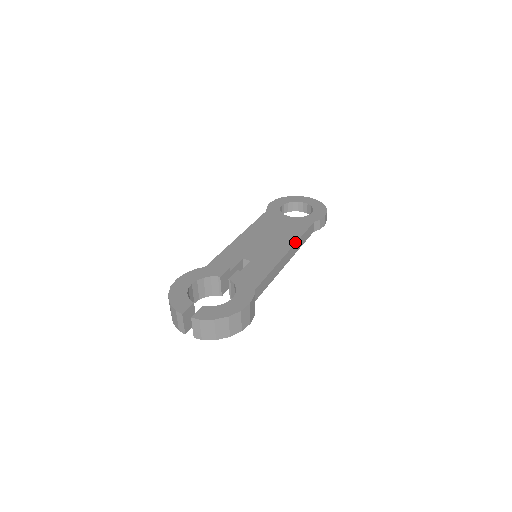
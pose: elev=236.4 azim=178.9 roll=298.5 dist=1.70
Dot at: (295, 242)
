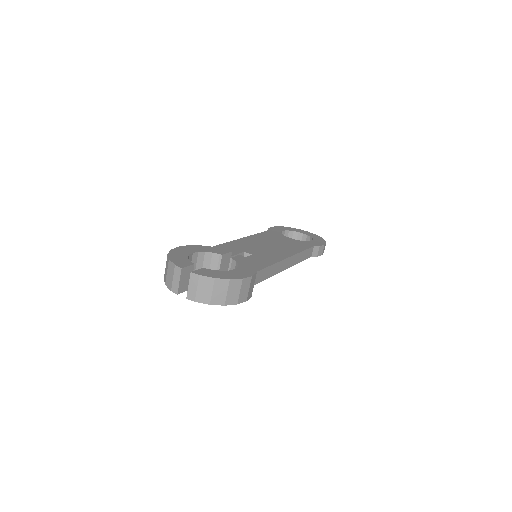
Dot at: (296, 253)
